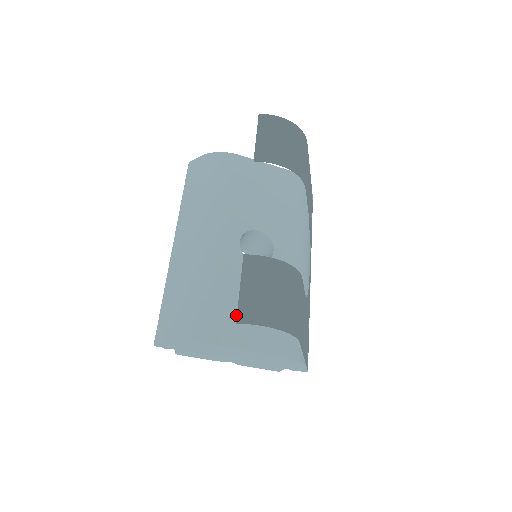
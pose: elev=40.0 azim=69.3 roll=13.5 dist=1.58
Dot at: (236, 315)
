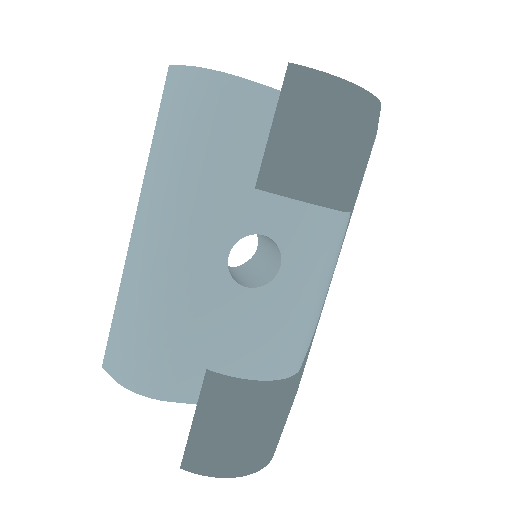
Dot at: (206, 364)
